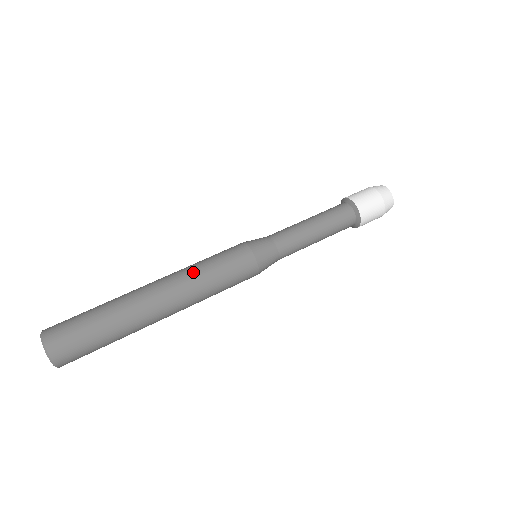
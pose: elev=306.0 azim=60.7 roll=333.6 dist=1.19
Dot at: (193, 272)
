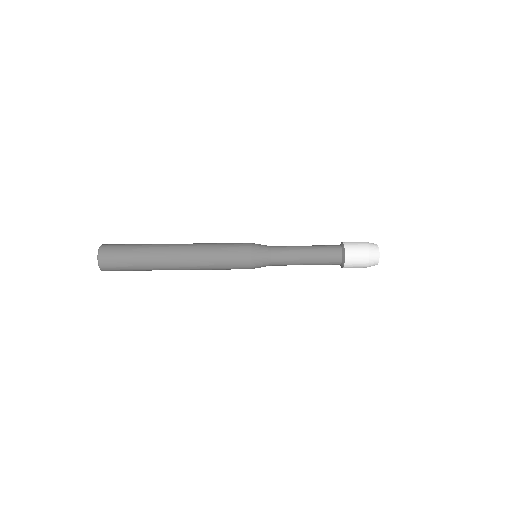
Dot at: occluded
